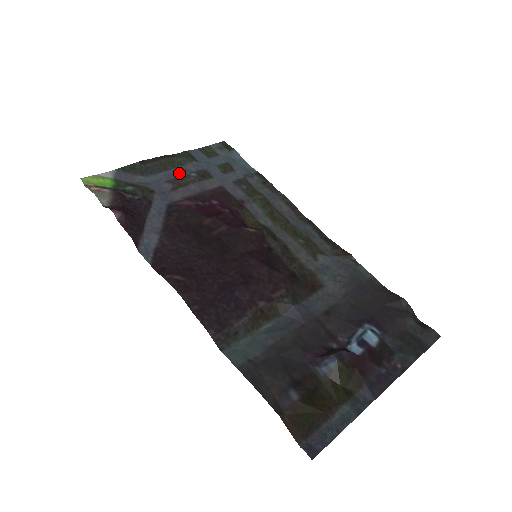
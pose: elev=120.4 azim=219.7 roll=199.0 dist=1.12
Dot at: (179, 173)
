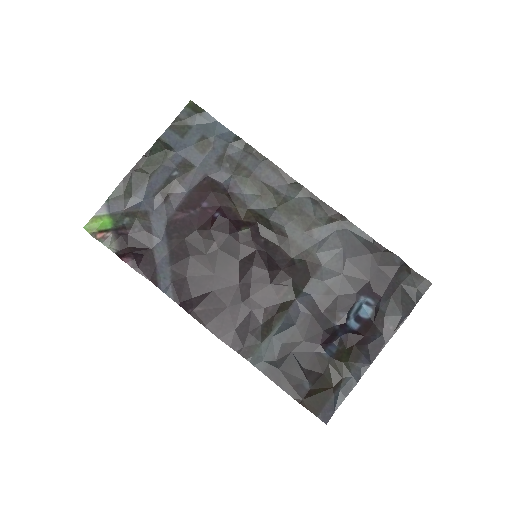
Dot at: (162, 177)
